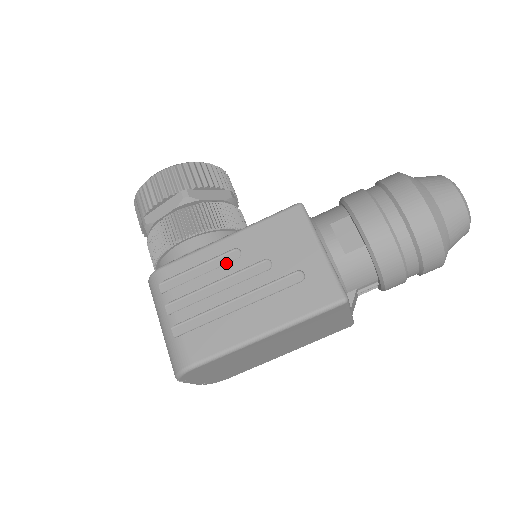
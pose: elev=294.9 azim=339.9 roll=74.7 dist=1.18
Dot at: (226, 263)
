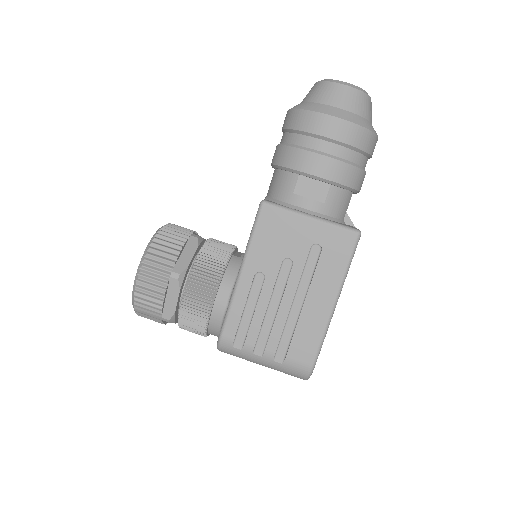
Dot at: (260, 289)
